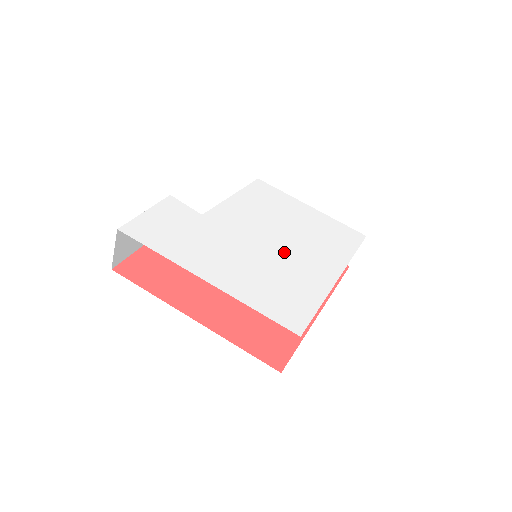
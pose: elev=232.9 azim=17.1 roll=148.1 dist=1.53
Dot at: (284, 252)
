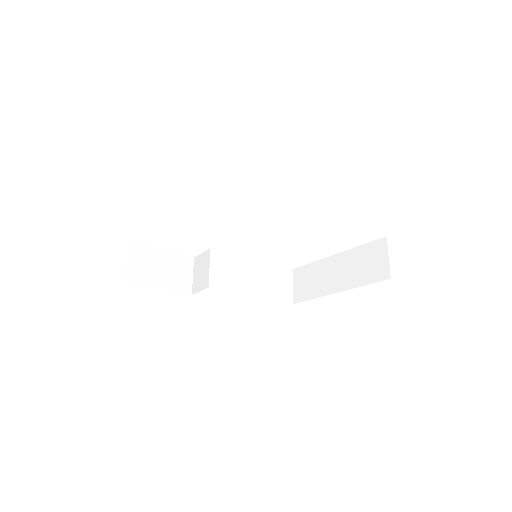
Dot at: occluded
